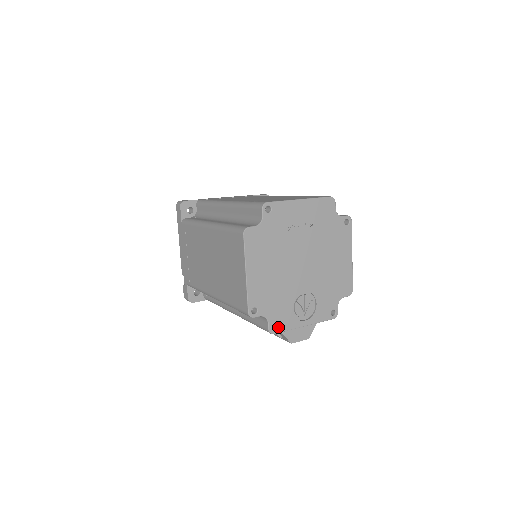
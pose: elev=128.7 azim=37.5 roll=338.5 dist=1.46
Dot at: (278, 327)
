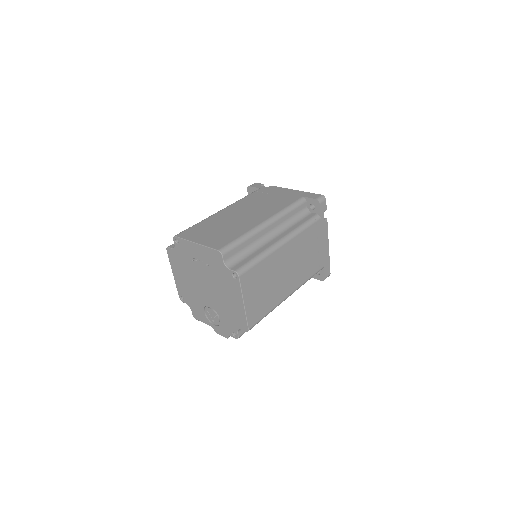
Dot at: (198, 317)
